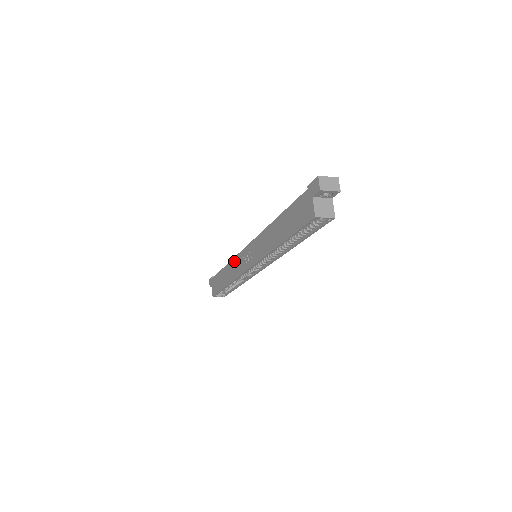
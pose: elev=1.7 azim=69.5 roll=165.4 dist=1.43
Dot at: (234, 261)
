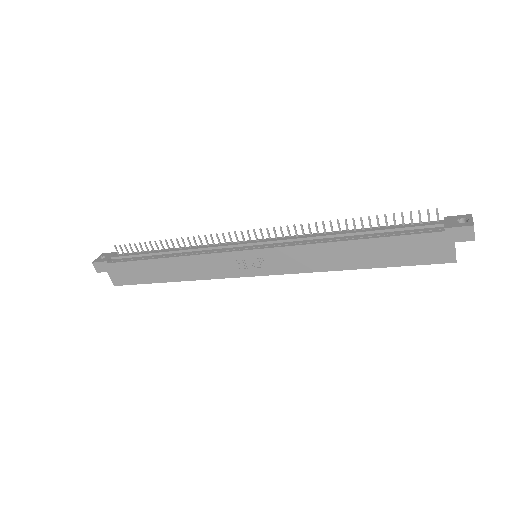
Dot at: (201, 259)
